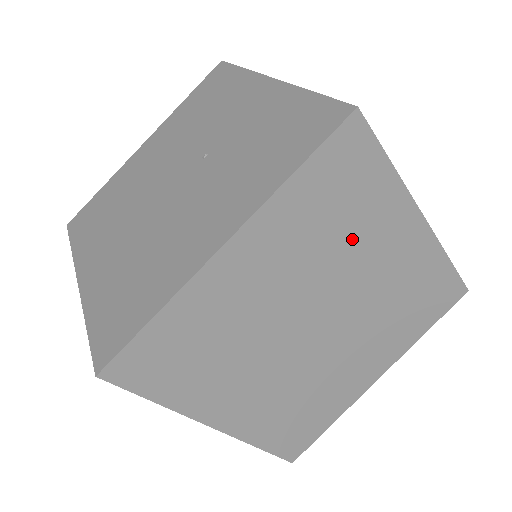
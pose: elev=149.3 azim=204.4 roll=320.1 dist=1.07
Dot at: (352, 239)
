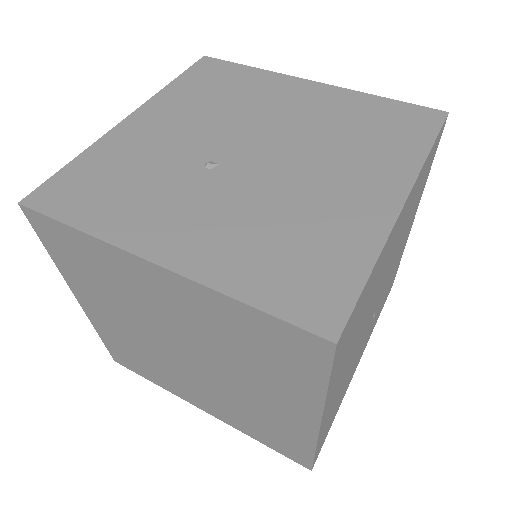
Dot at: (125, 290)
